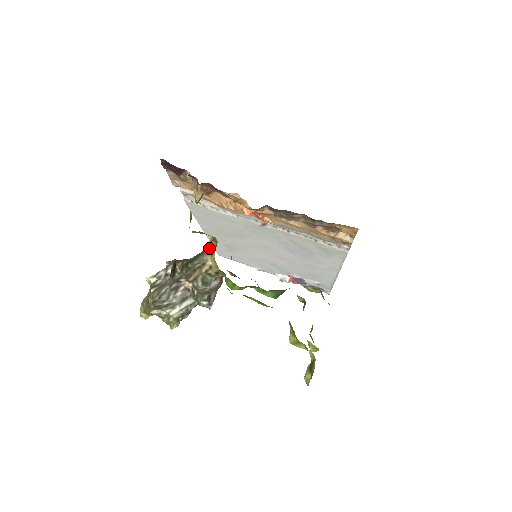
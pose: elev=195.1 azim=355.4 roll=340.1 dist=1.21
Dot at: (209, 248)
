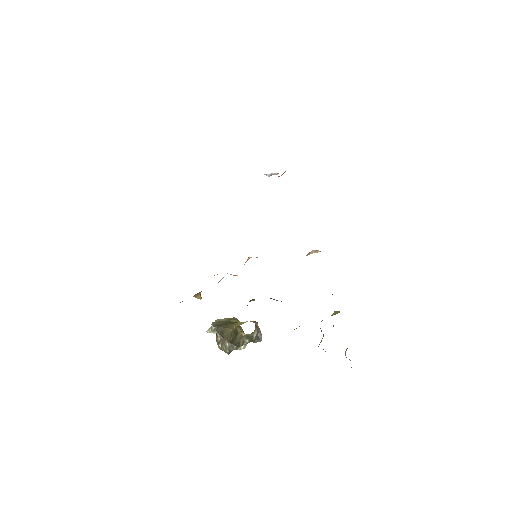
Dot at: (238, 331)
